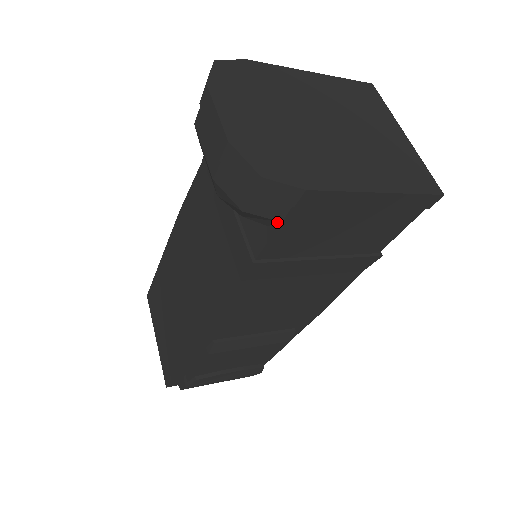
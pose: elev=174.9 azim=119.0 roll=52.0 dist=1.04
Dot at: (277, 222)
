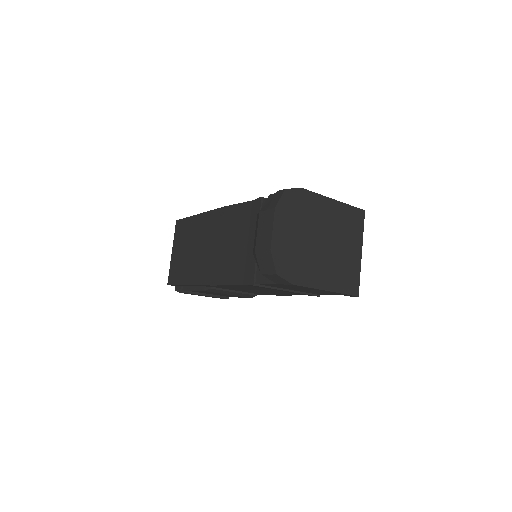
Dot at: (274, 282)
